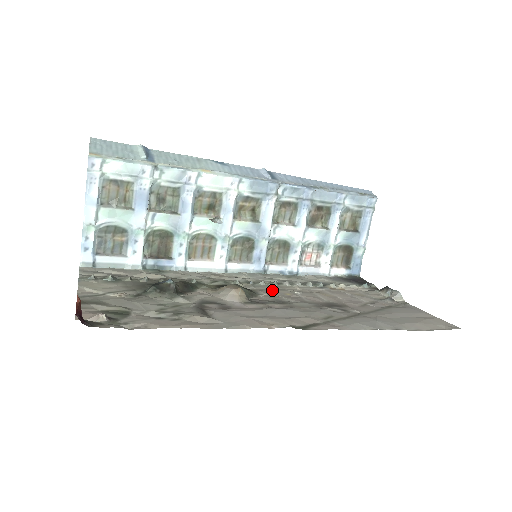
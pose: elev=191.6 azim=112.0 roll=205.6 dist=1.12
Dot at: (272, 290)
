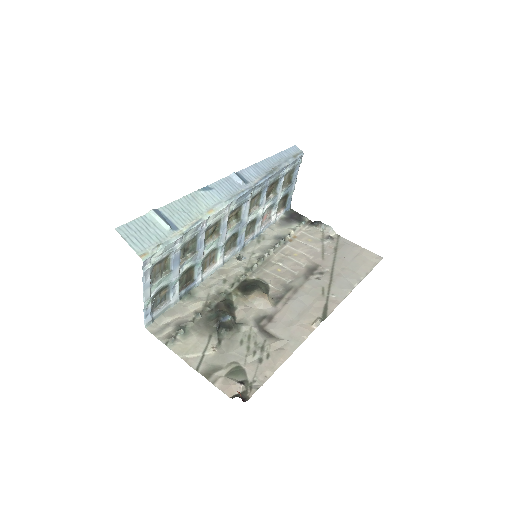
Dot at: (266, 270)
